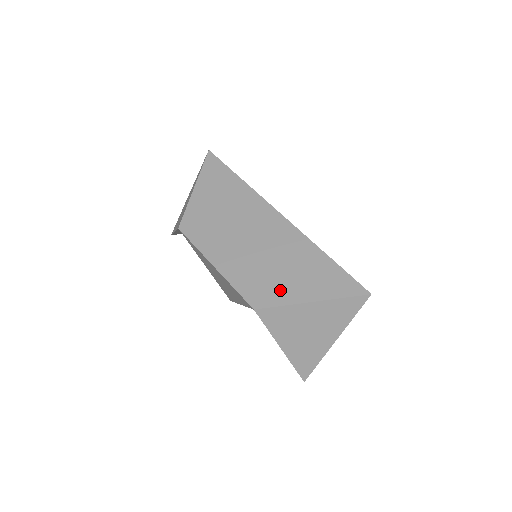
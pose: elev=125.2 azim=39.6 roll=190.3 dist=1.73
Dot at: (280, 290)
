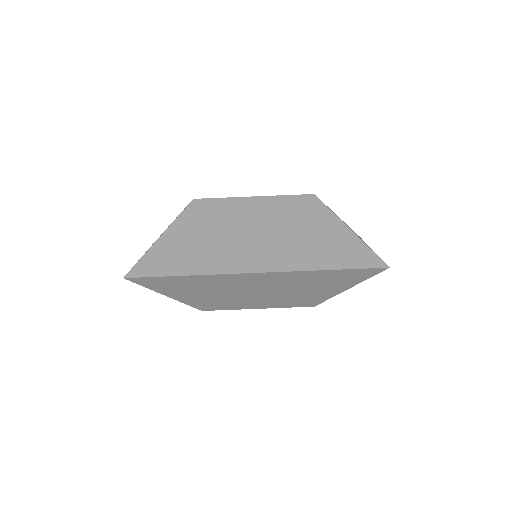
Dot at: (319, 296)
